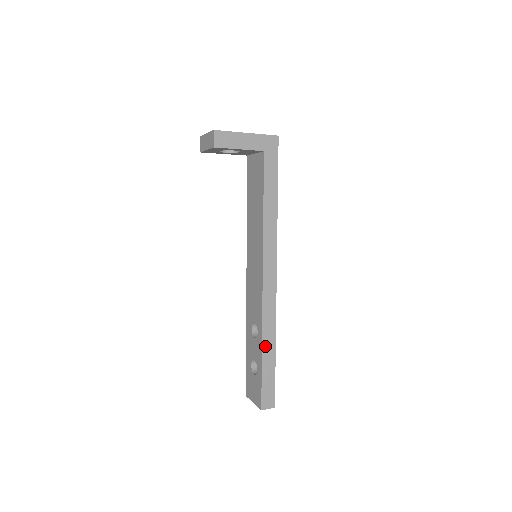
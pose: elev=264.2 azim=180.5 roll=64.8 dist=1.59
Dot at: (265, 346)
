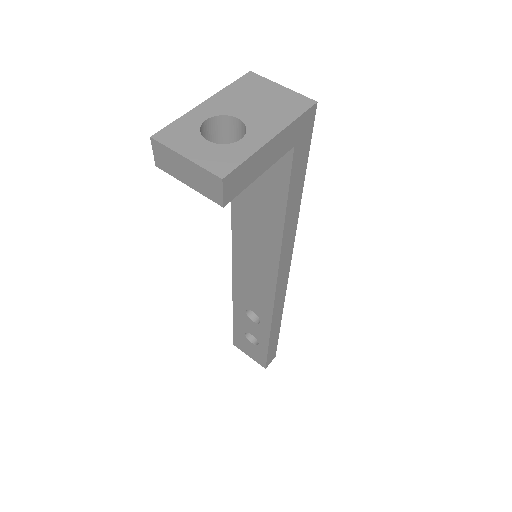
Dot at: (272, 333)
